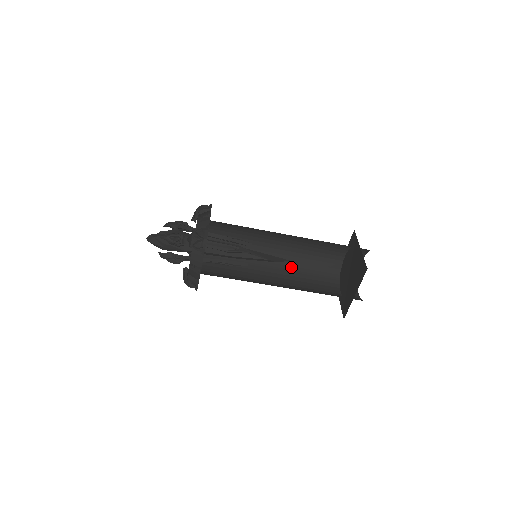
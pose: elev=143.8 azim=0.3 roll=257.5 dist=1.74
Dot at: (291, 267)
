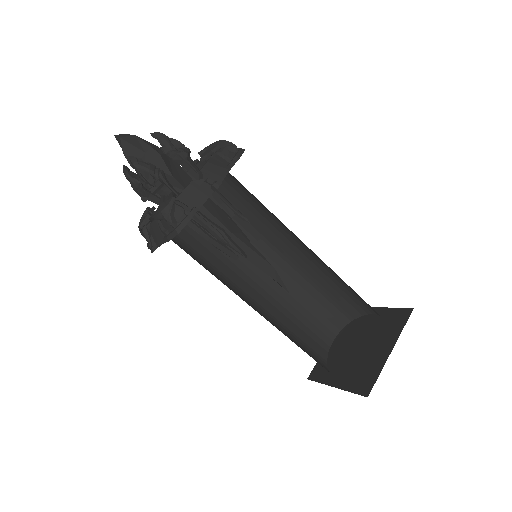
Dot at: (273, 320)
